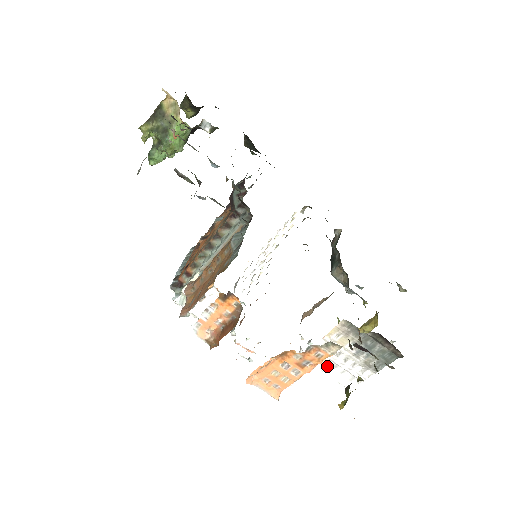
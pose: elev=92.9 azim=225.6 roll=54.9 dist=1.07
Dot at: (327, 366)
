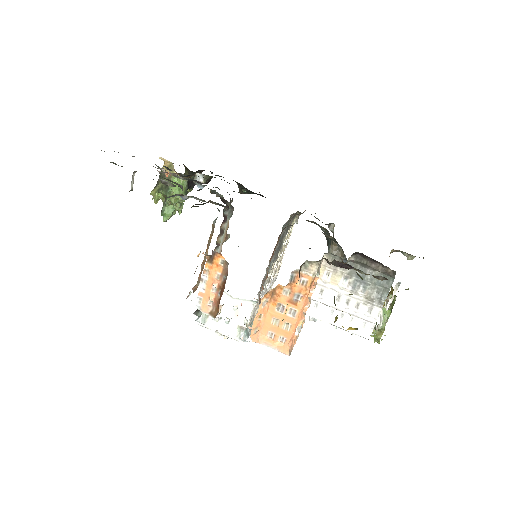
Dot at: (334, 317)
